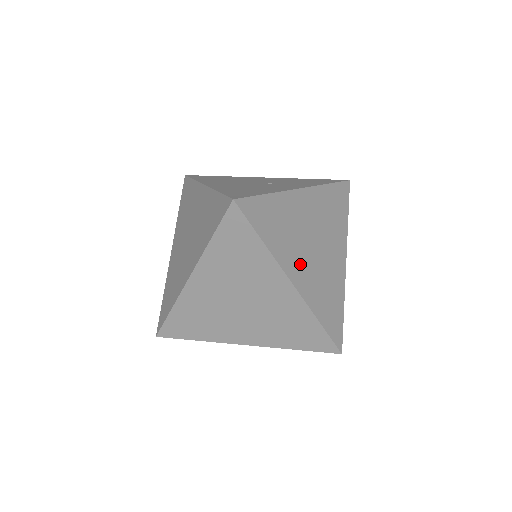
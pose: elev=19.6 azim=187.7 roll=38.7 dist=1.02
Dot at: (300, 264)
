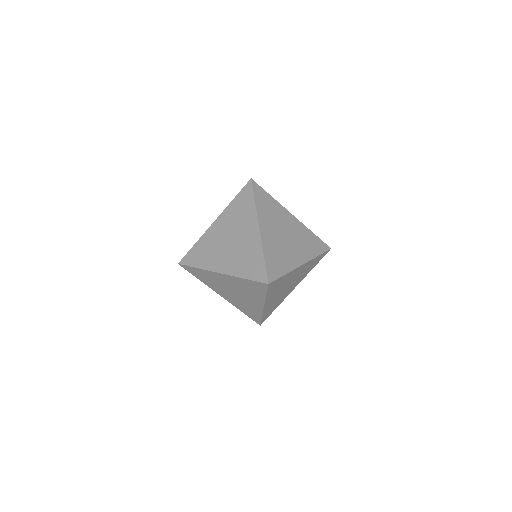
Dot at: (294, 253)
